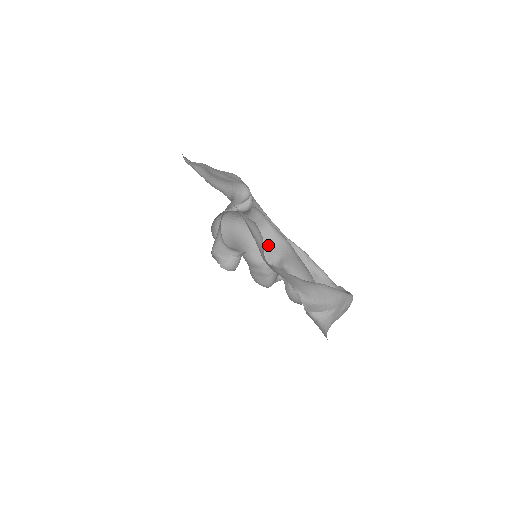
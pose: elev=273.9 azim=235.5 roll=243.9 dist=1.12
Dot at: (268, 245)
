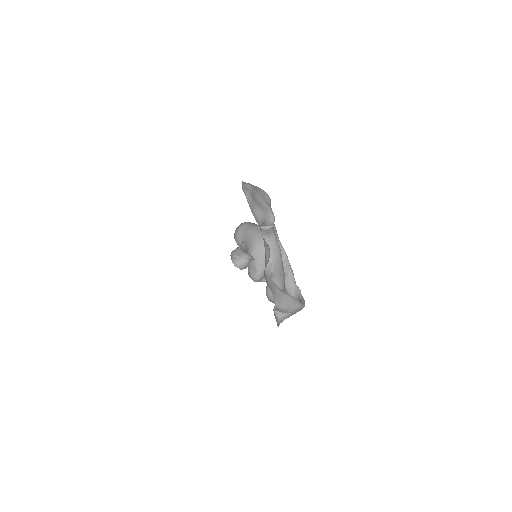
Dot at: occluded
